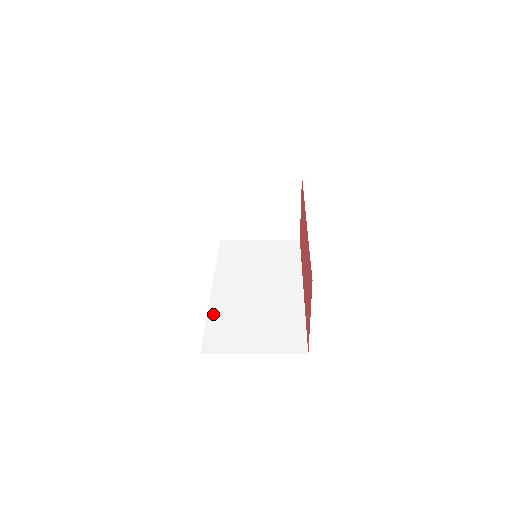
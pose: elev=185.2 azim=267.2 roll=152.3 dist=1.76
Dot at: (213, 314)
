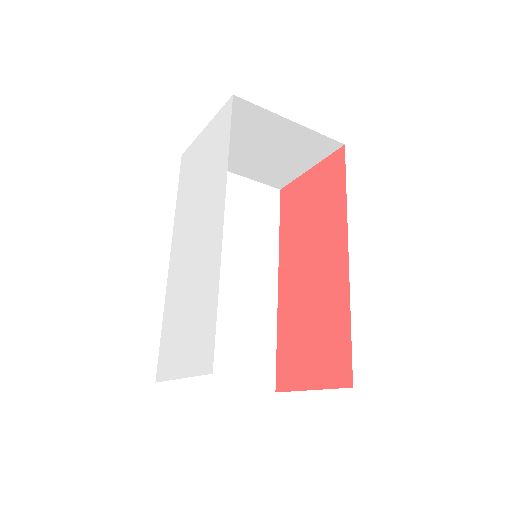
Dot at: occluded
